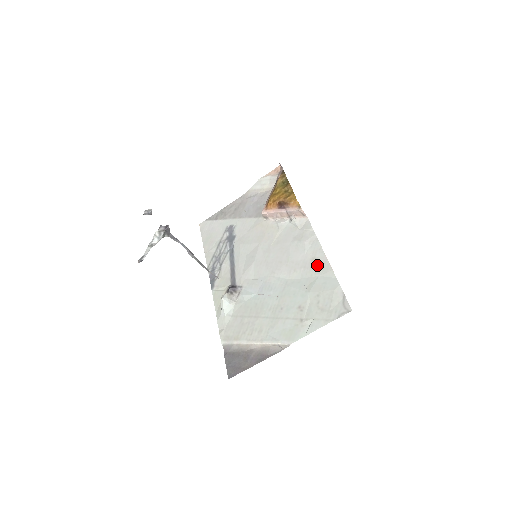
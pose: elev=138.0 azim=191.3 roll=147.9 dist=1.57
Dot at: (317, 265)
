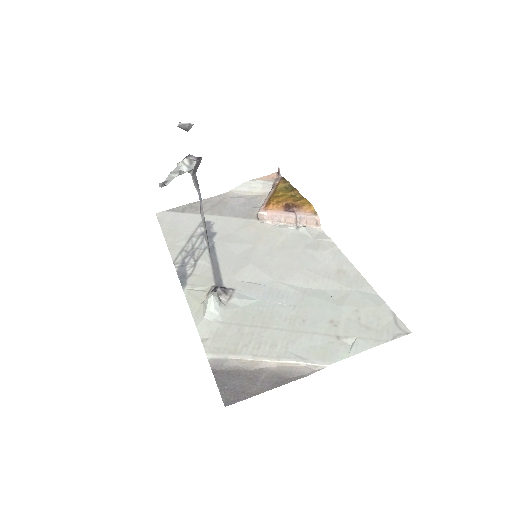
Dot at: (347, 277)
